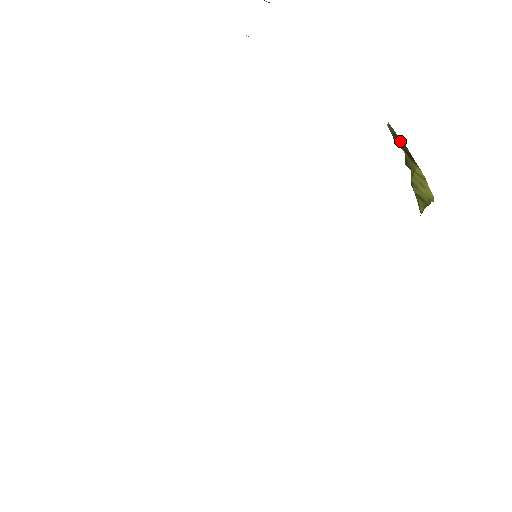
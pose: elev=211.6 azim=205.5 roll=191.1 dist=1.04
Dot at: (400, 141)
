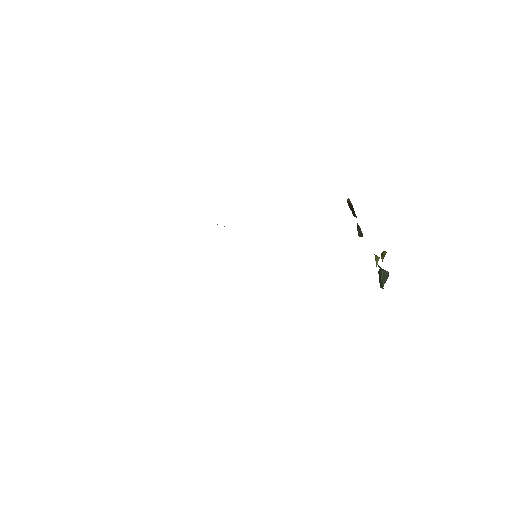
Dot at: (384, 252)
